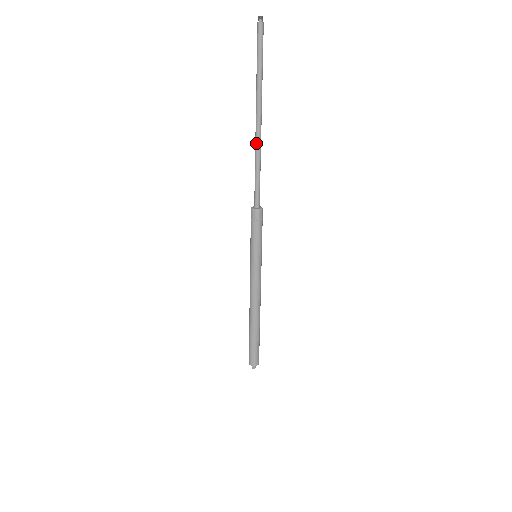
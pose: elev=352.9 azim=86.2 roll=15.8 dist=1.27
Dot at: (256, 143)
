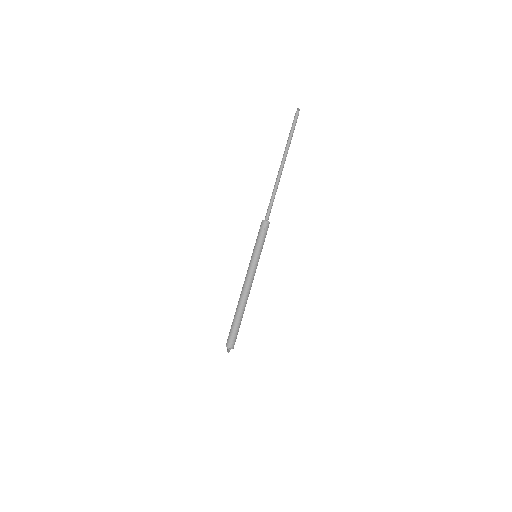
Dot at: (276, 178)
